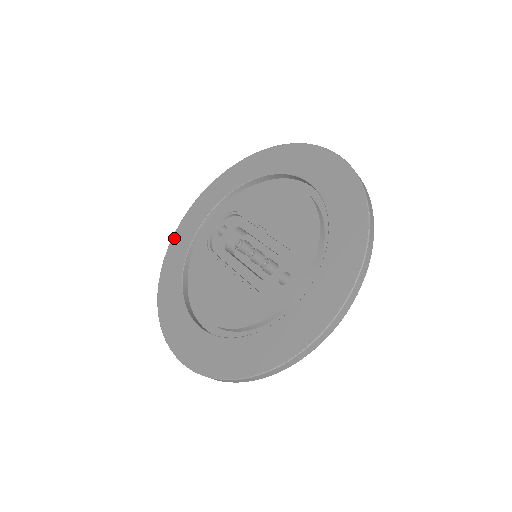
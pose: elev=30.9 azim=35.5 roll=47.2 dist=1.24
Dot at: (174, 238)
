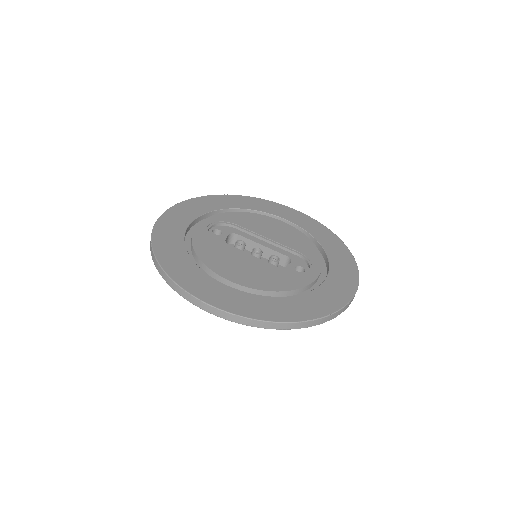
Dot at: (159, 224)
